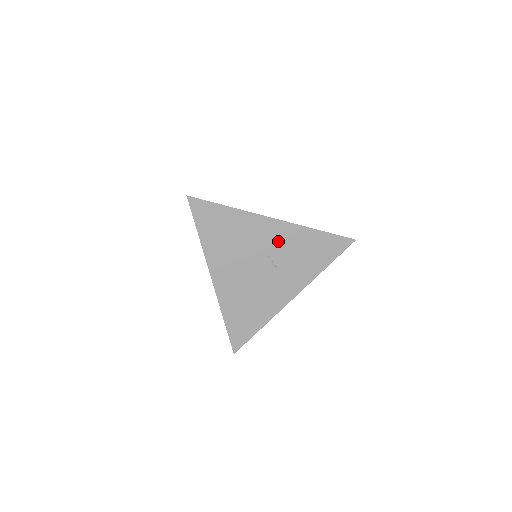
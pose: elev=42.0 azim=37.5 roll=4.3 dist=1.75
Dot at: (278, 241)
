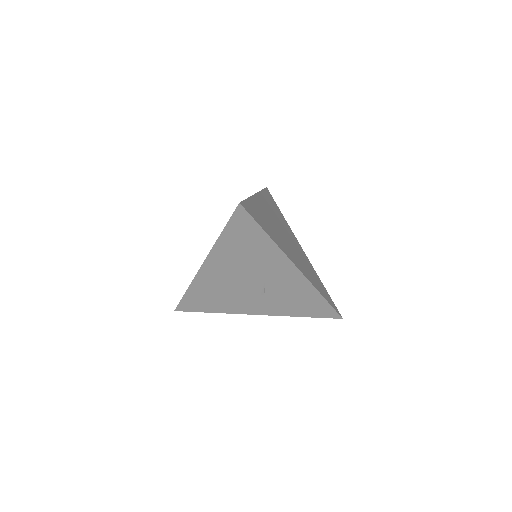
Dot at: (284, 281)
